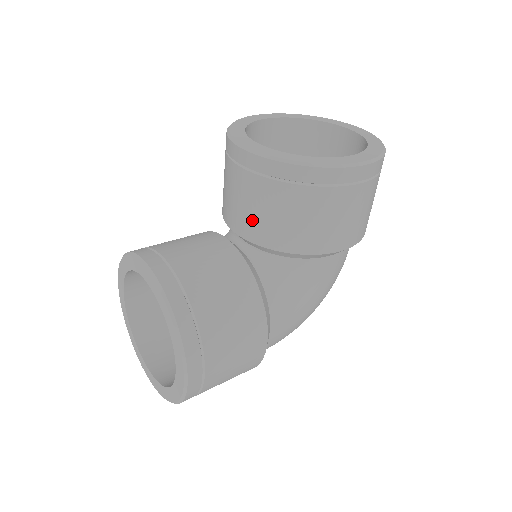
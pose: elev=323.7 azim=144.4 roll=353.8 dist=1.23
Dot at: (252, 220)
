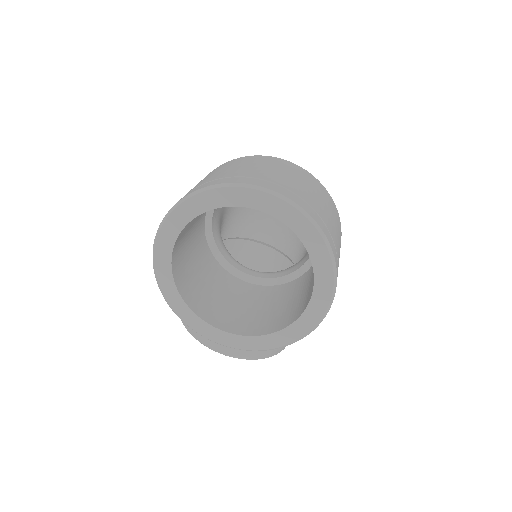
Dot at: occluded
